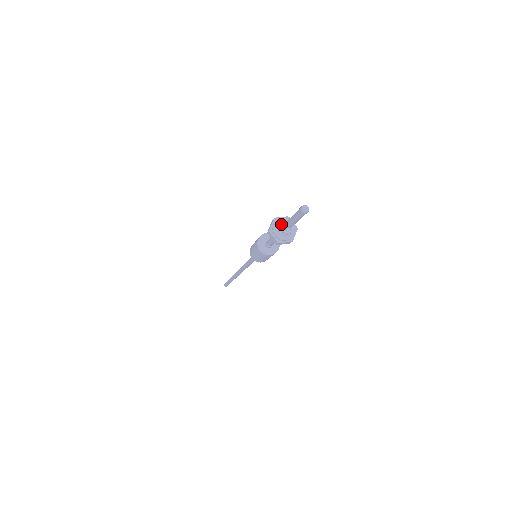
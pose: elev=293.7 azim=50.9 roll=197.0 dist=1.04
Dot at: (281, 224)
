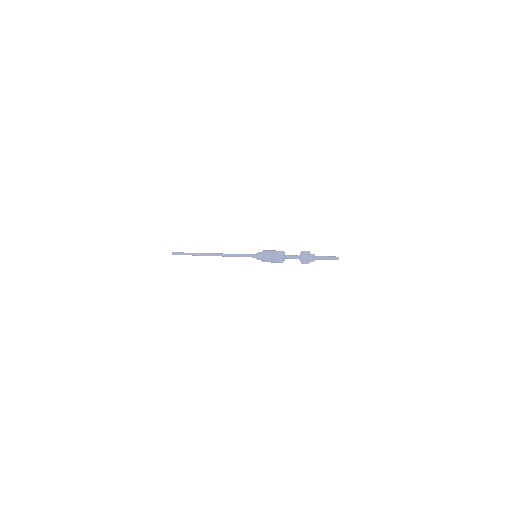
Dot at: (312, 260)
